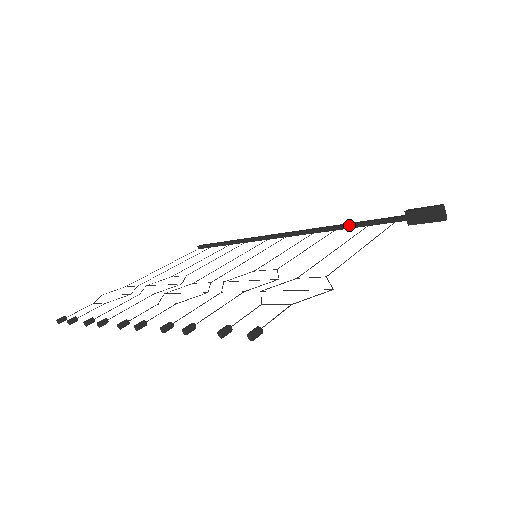
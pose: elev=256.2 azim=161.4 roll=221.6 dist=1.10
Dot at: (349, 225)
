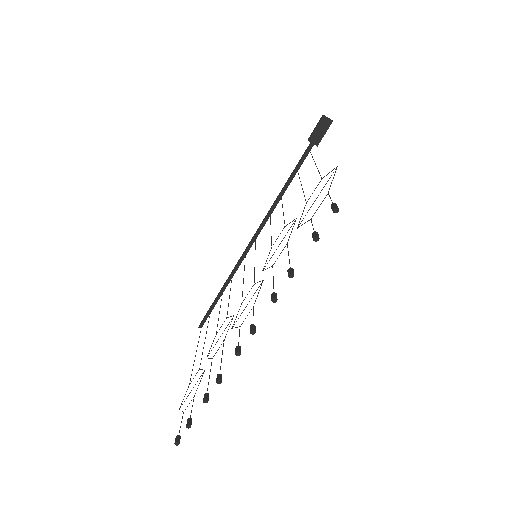
Dot at: (285, 186)
